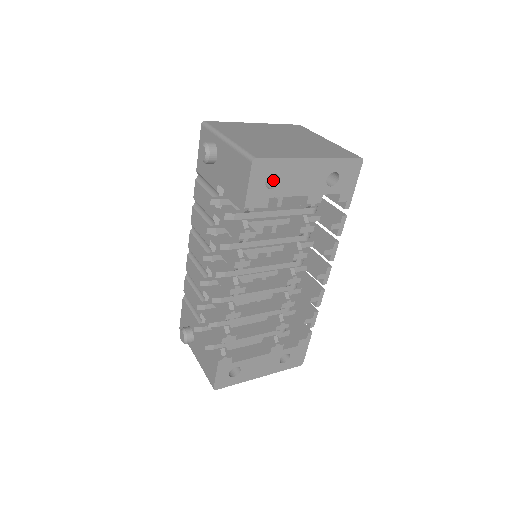
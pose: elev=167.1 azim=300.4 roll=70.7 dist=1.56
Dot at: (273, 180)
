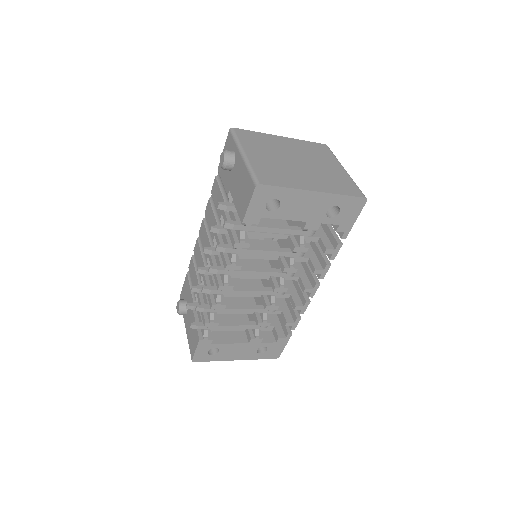
Dot at: (275, 203)
